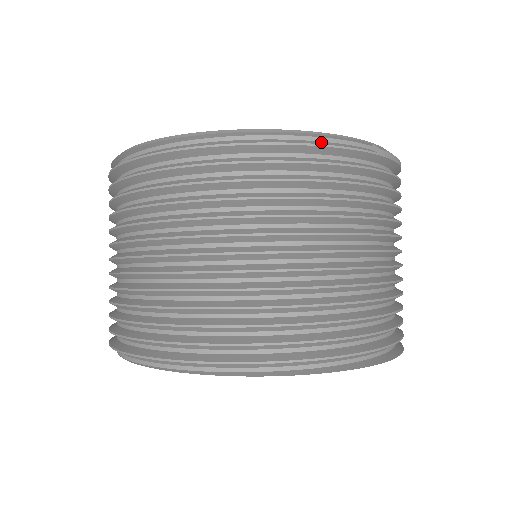
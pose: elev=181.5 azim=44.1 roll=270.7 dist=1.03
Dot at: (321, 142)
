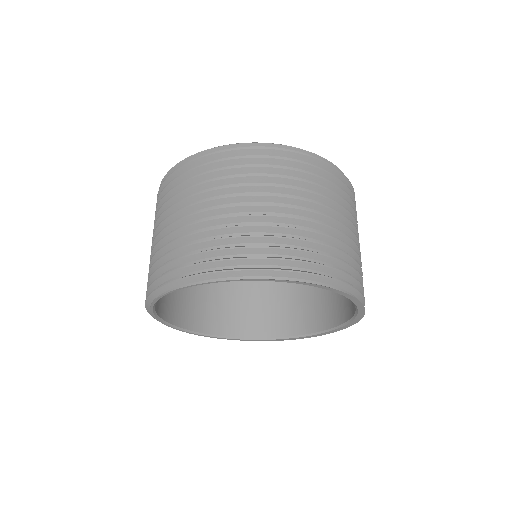
Dot at: occluded
